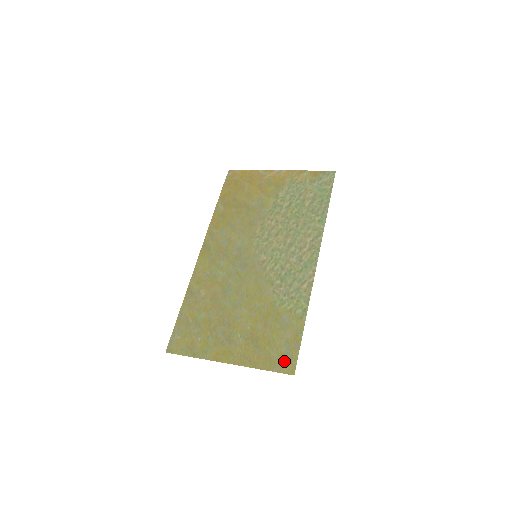
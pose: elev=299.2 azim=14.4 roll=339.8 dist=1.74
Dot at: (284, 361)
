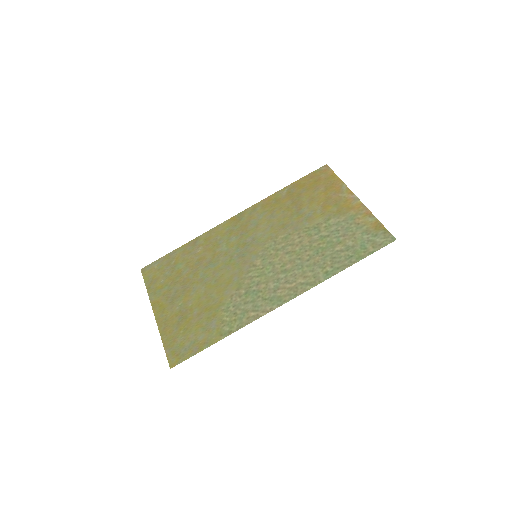
Dot at: (177, 352)
